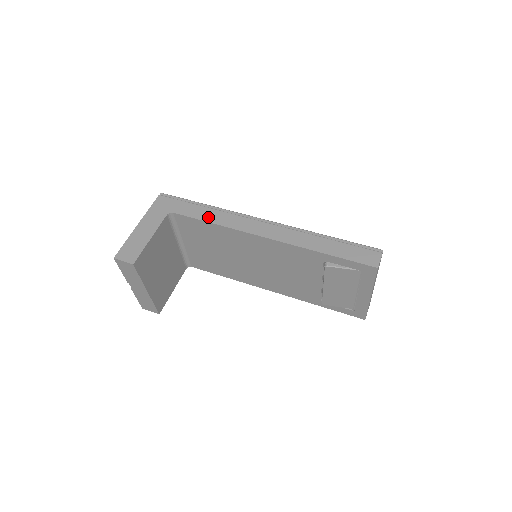
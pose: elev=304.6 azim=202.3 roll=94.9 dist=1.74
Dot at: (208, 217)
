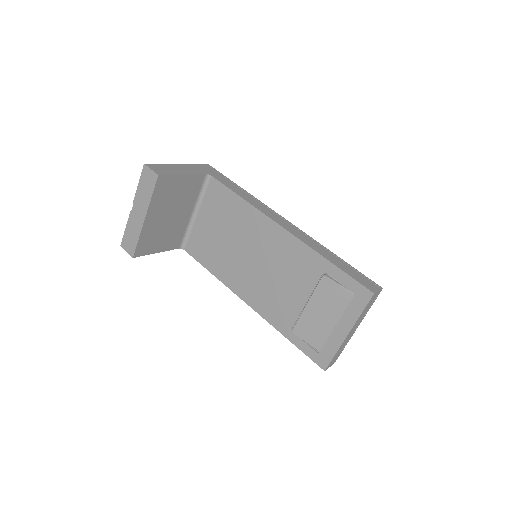
Dot at: (240, 193)
